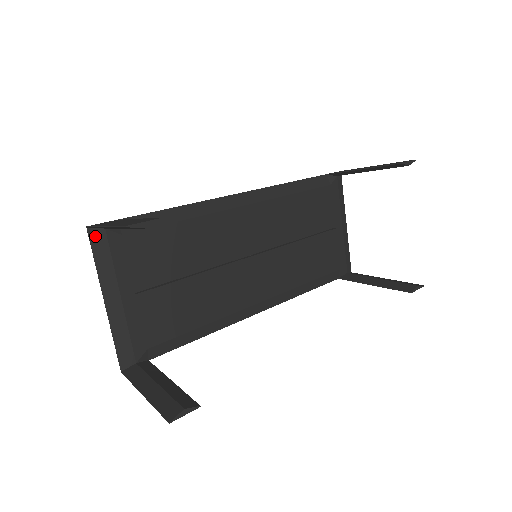
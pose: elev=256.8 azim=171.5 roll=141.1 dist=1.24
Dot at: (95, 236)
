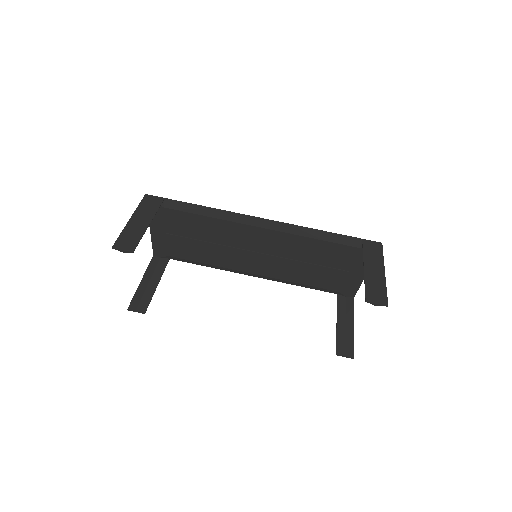
Dot at: occluded
